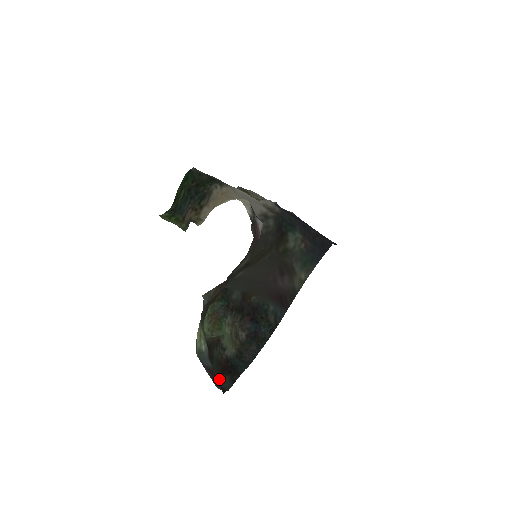
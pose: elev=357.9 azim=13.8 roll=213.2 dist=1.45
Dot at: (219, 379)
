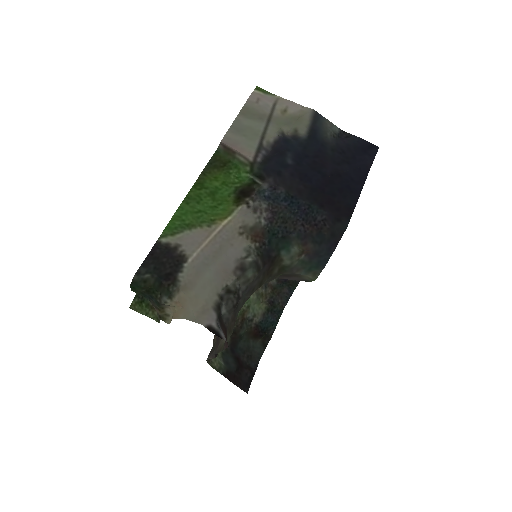
Dot at: (252, 344)
